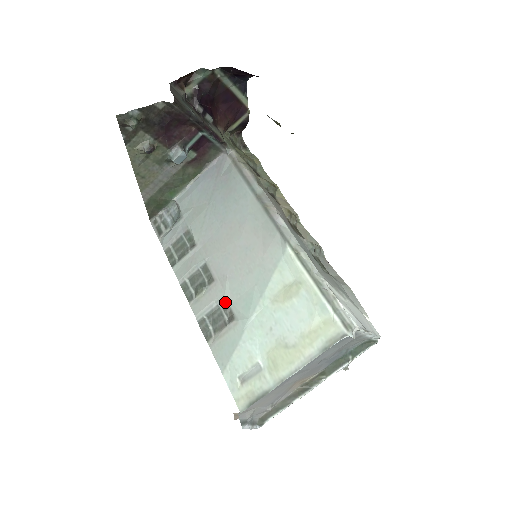
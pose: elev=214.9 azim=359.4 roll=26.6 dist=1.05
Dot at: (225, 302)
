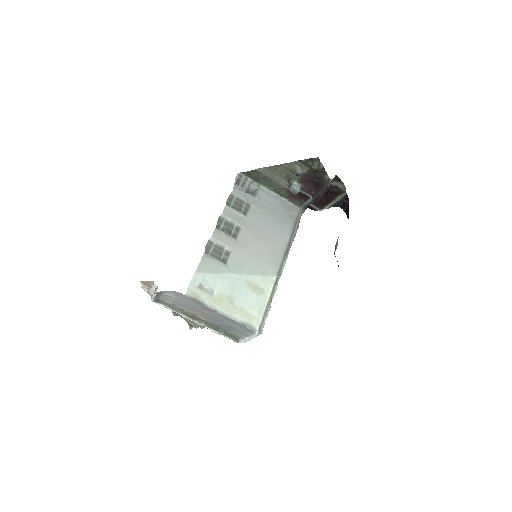
Dot at: (229, 252)
